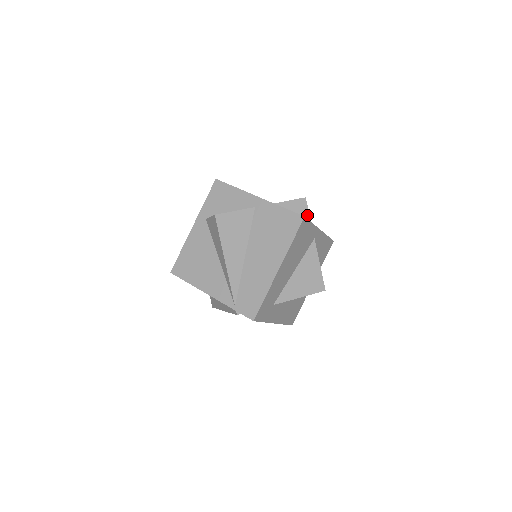
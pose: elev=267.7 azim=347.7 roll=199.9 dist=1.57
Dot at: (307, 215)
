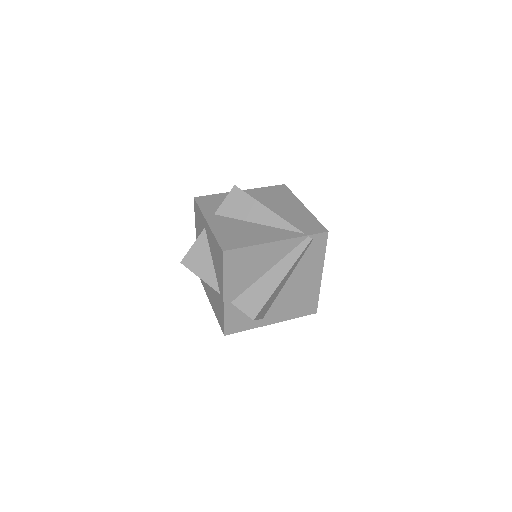
Dot at: occluded
